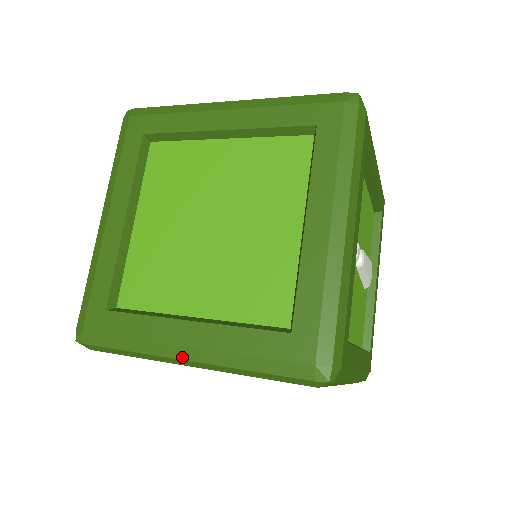
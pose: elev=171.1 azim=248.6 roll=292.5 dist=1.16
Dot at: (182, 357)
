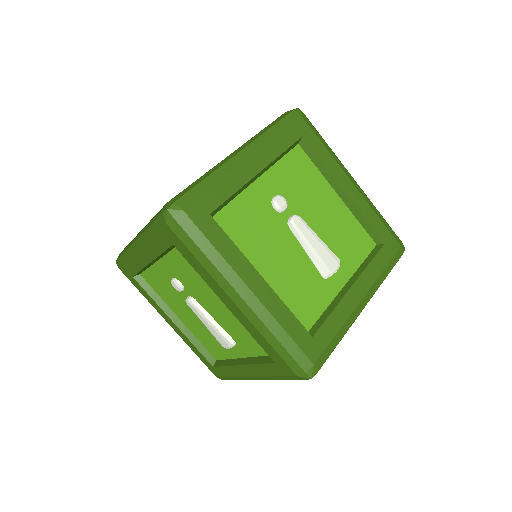
Dot at: (135, 240)
